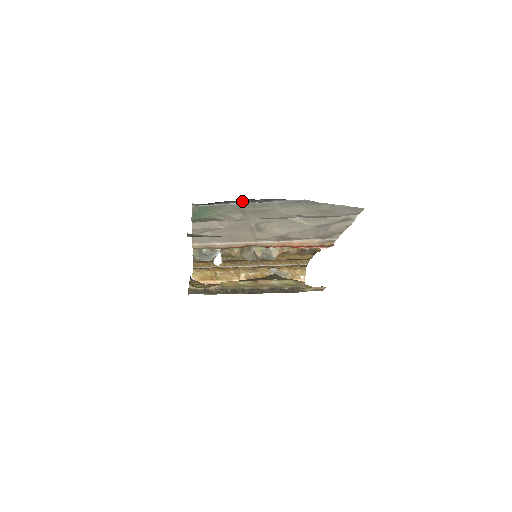
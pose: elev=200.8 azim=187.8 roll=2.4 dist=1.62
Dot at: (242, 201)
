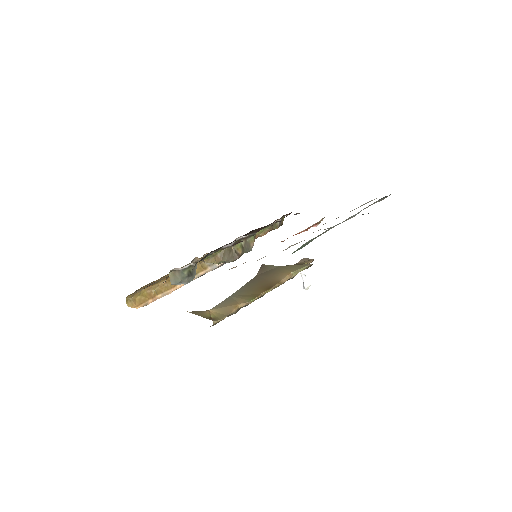
Dot at: occluded
